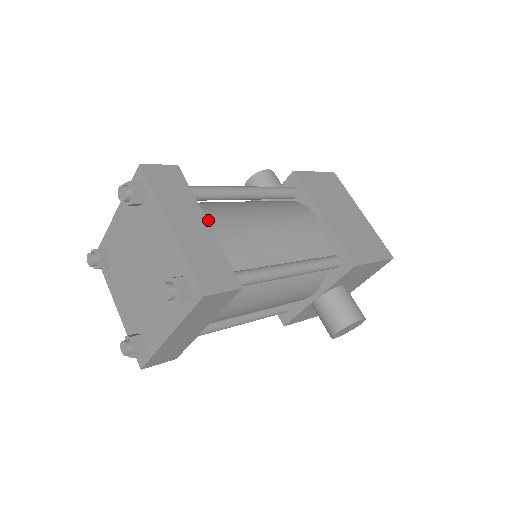
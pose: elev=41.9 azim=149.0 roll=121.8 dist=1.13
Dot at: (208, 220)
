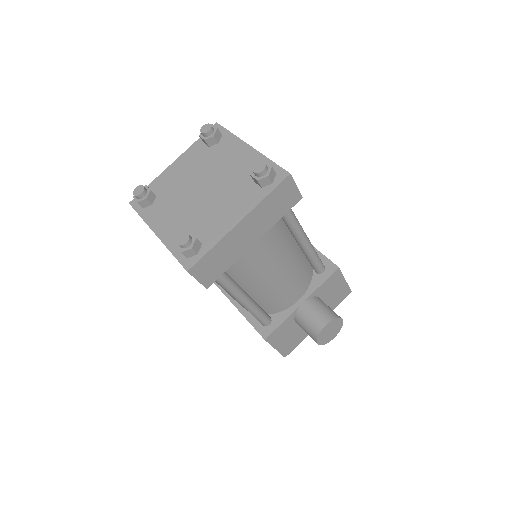
Dot at: occluded
